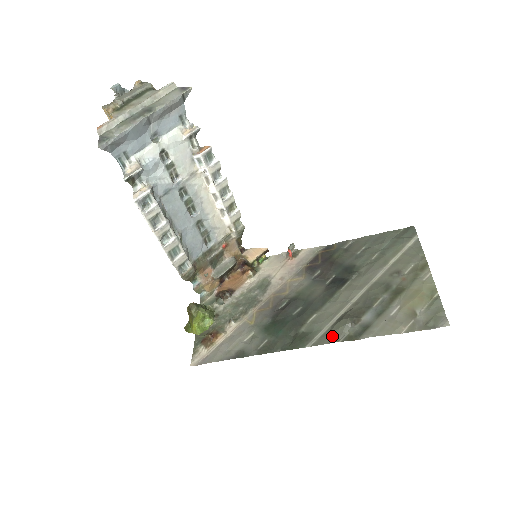
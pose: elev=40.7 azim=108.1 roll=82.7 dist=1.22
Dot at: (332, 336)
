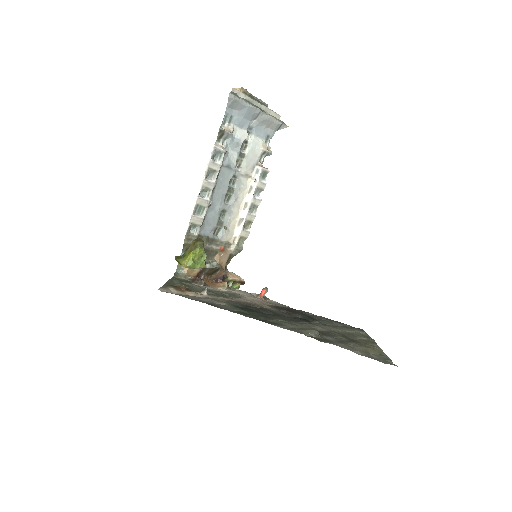
Dot at: (300, 331)
